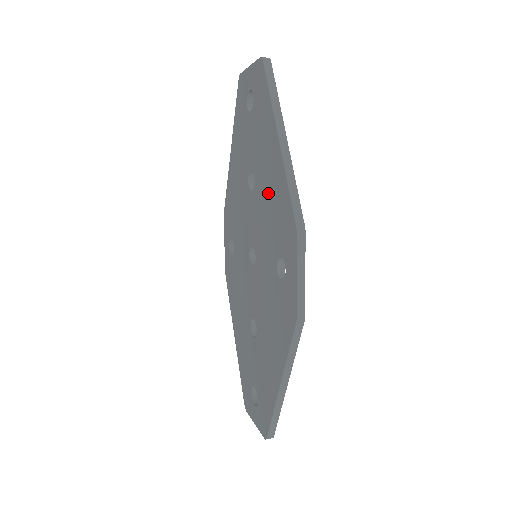
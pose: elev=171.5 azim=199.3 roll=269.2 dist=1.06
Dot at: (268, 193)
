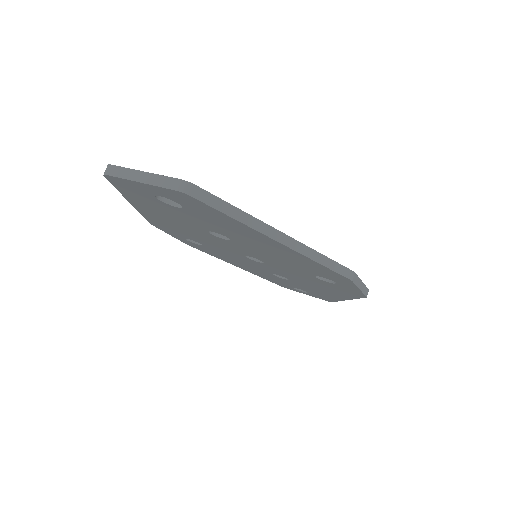
Dot at: (273, 254)
